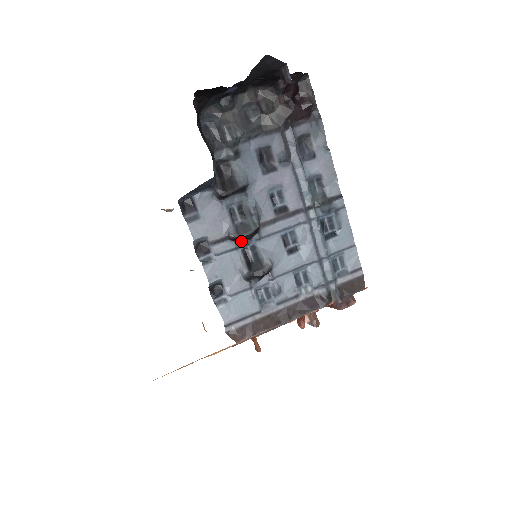
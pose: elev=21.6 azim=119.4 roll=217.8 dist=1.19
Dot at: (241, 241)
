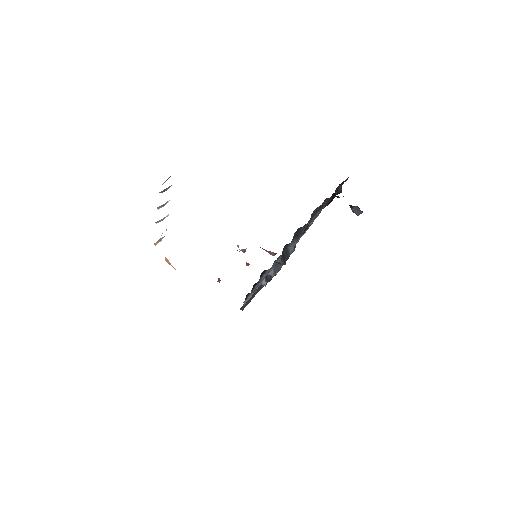
Dot at: occluded
